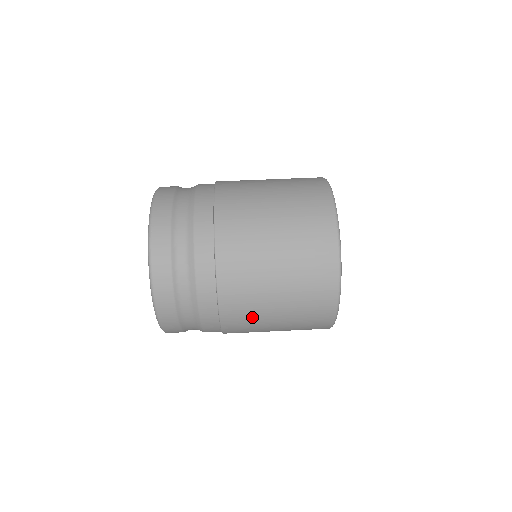
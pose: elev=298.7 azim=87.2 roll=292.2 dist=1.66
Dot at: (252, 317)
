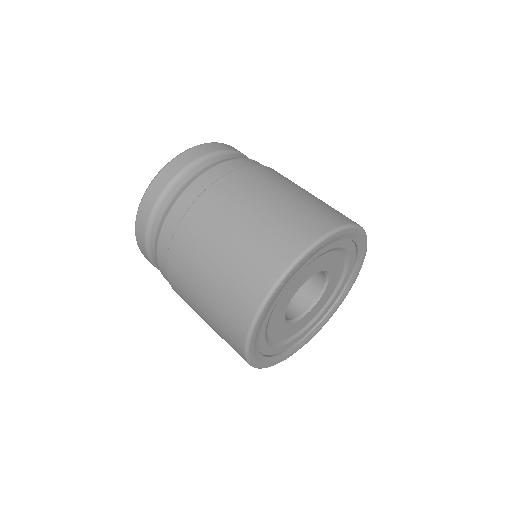
Dot at: (186, 283)
